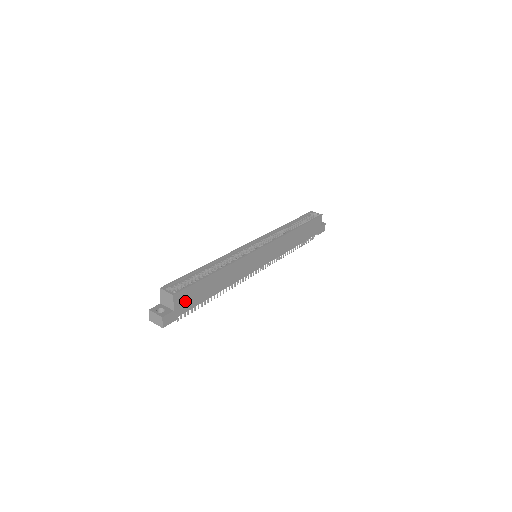
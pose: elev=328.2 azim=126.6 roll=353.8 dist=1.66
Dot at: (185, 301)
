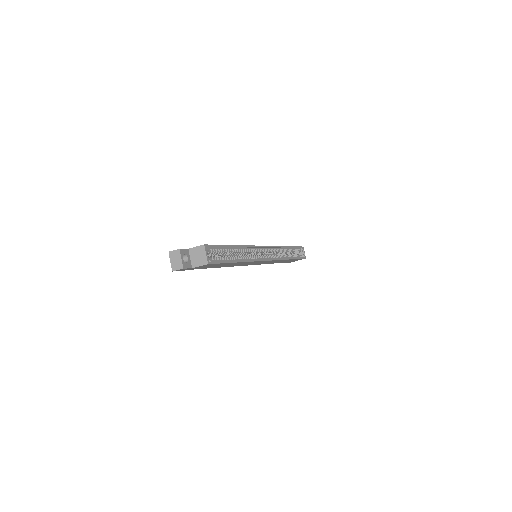
Dot at: (204, 266)
